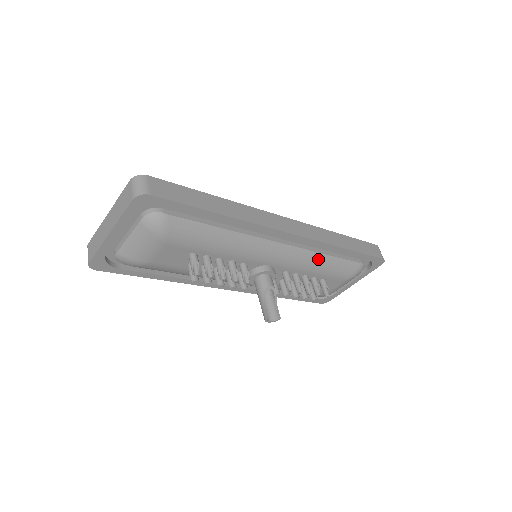
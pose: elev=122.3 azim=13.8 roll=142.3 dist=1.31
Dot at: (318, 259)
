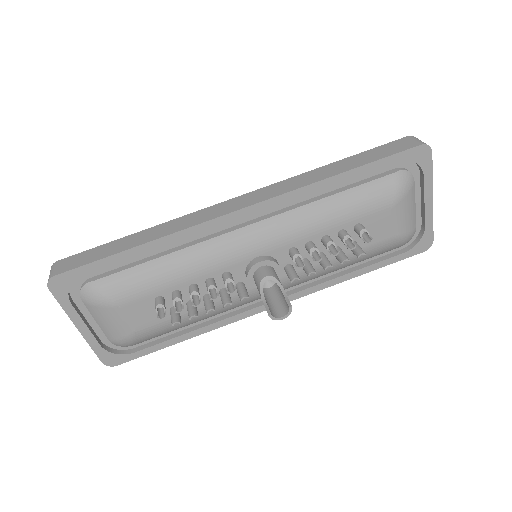
Dot at: (317, 210)
